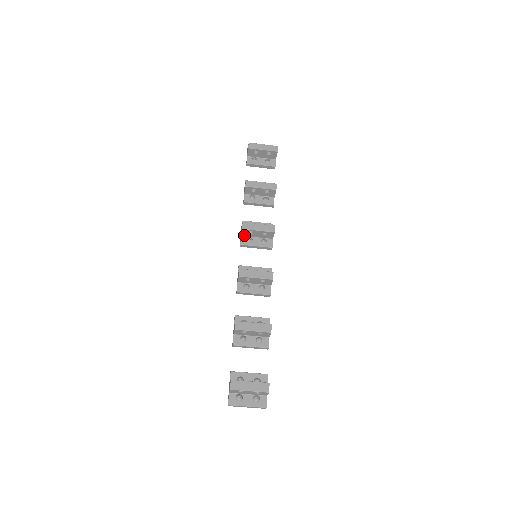
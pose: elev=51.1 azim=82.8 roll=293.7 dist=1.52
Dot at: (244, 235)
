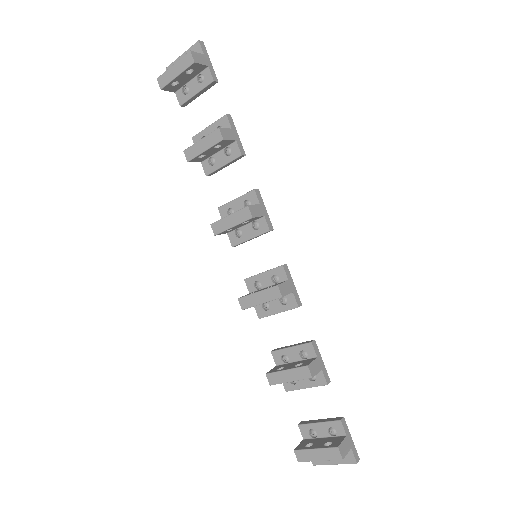
Dot at: (229, 231)
